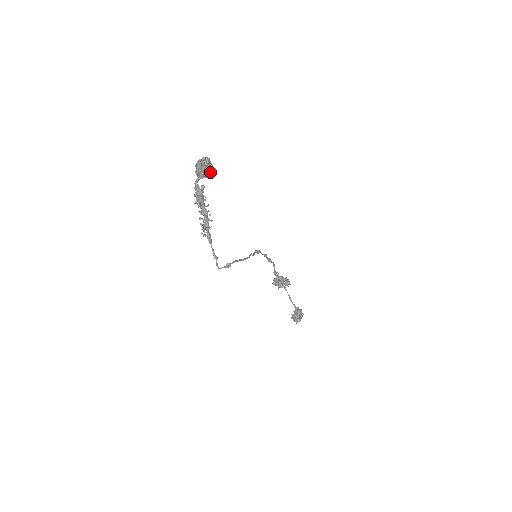
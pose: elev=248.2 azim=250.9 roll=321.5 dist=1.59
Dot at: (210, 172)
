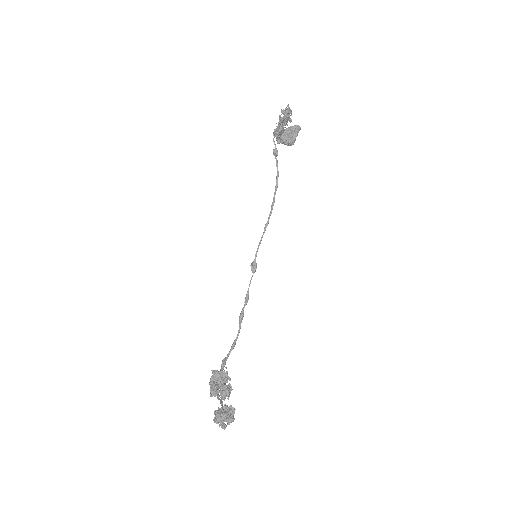
Dot at: (292, 140)
